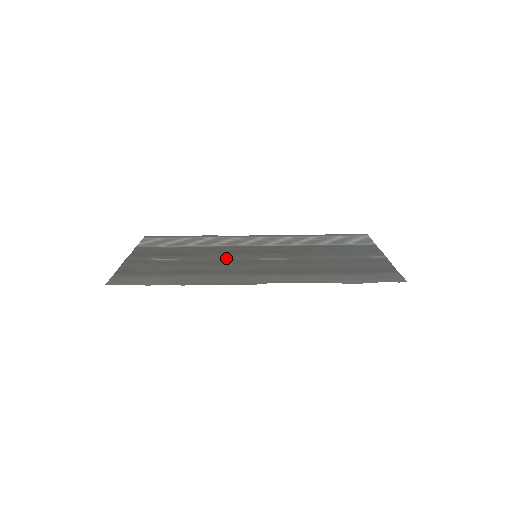
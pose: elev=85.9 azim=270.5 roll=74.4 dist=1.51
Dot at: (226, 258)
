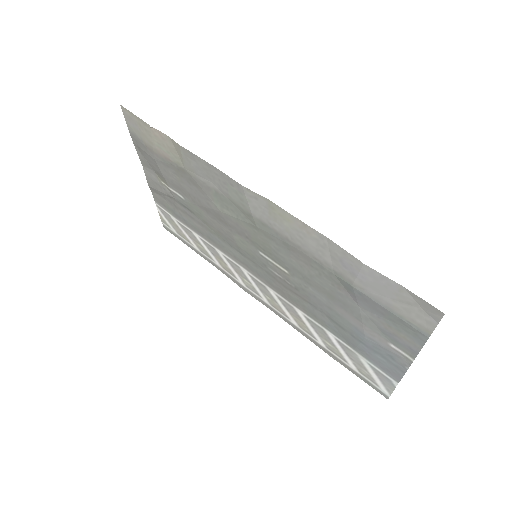
Dot at: (227, 231)
